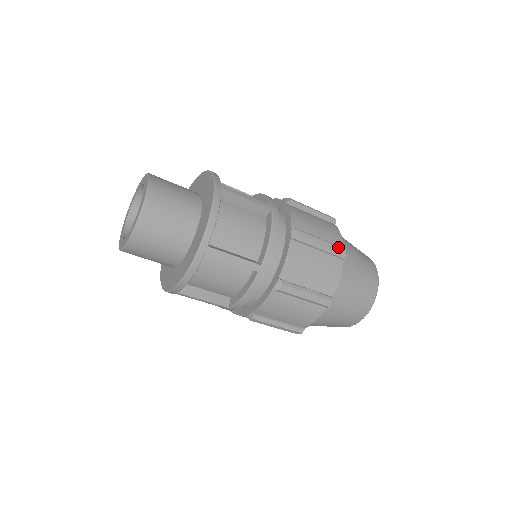
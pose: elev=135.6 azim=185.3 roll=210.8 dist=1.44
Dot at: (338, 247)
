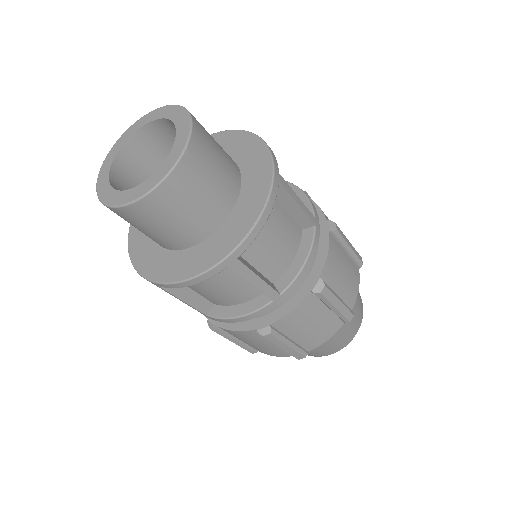
Dot at: (299, 354)
